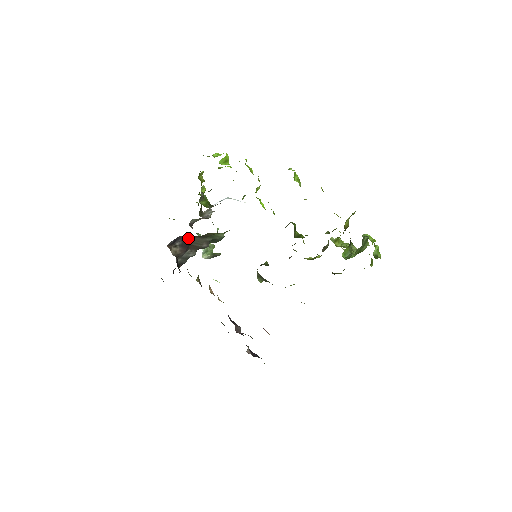
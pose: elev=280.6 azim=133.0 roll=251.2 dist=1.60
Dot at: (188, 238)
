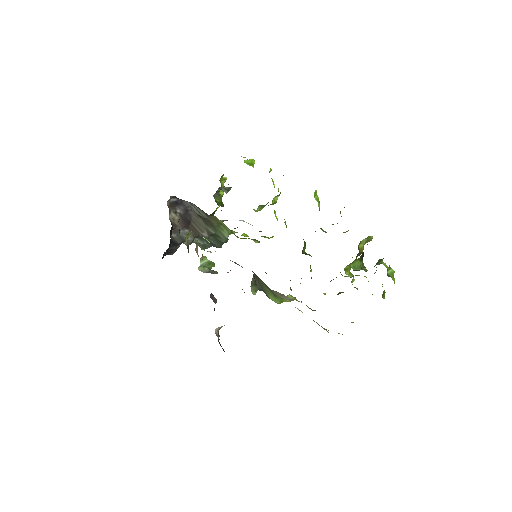
Dot at: (191, 214)
